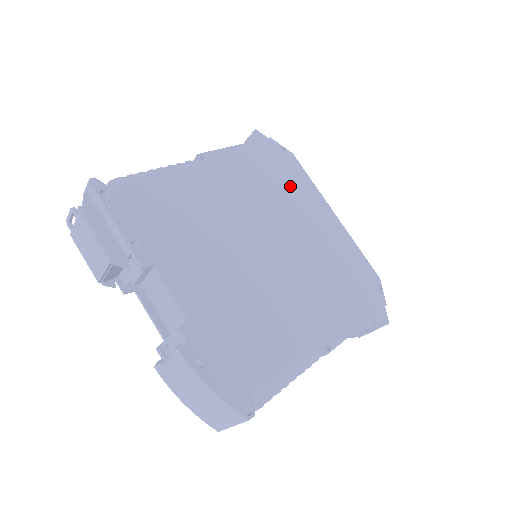
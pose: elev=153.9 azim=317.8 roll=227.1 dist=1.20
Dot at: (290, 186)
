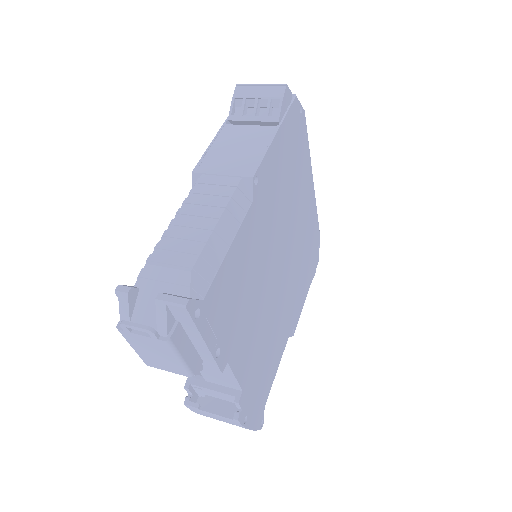
Dot at: (298, 168)
